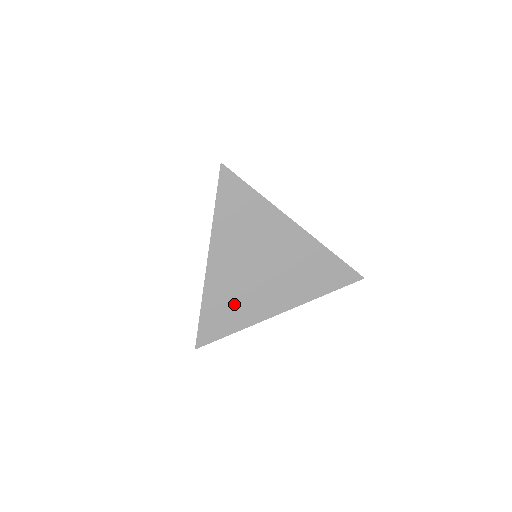
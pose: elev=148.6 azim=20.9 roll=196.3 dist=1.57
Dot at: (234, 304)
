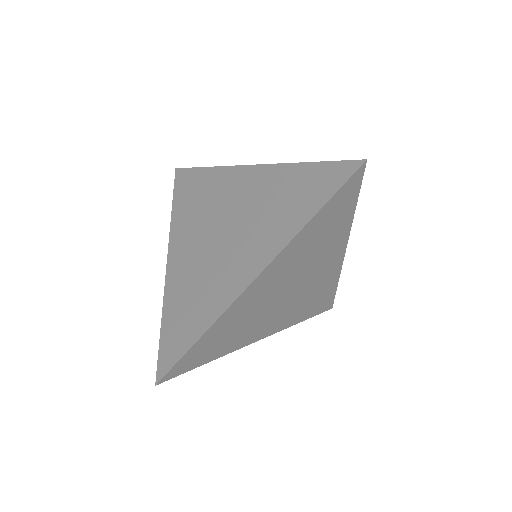
Dot at: (235, 330)
